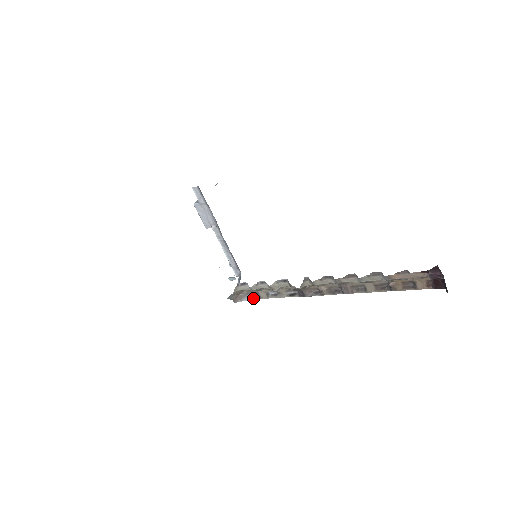
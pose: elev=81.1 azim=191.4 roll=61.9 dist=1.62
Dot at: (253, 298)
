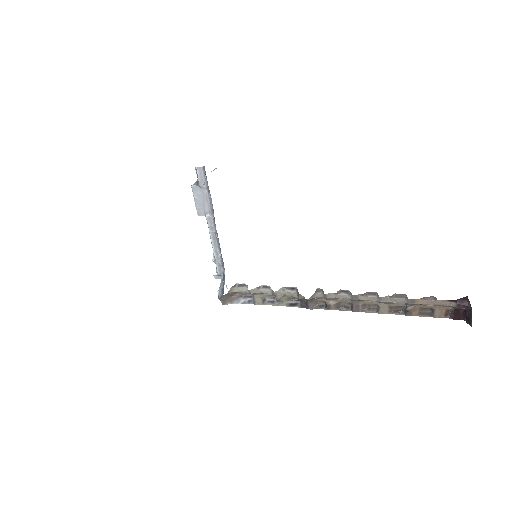
Dot at: (245, 302)
